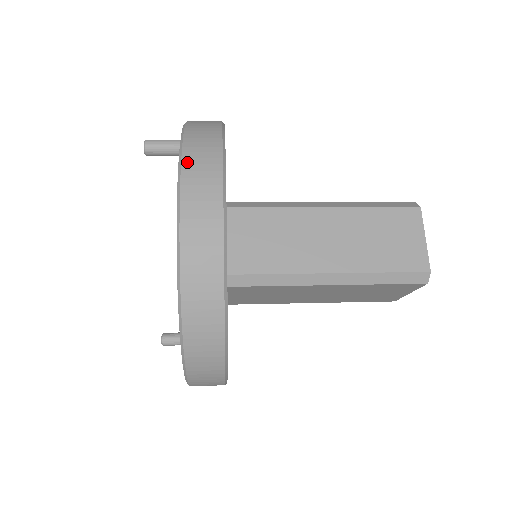
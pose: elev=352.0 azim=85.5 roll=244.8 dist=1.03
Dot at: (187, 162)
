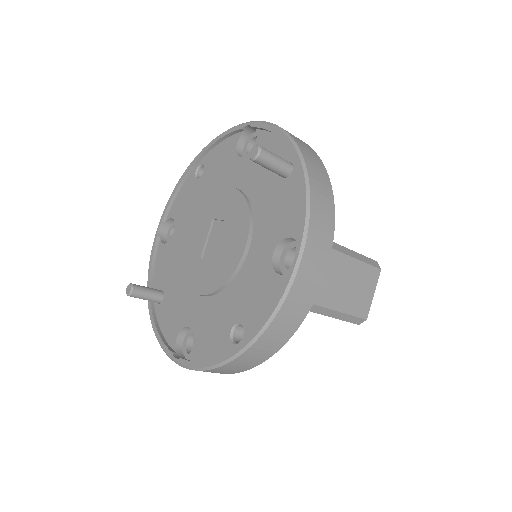
Dot at: (314, 218)
